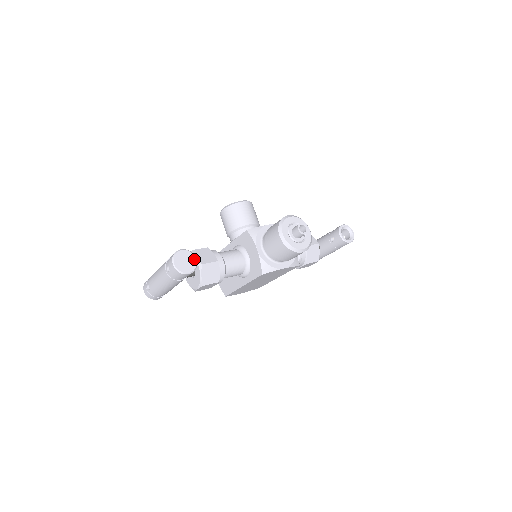
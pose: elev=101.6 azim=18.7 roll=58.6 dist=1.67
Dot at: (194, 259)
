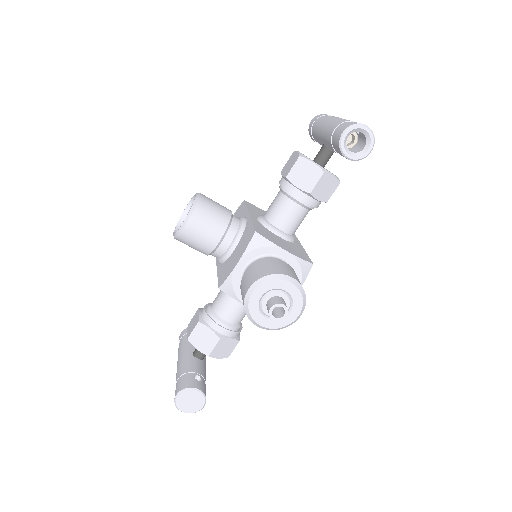
Dot at: (196, 392)
